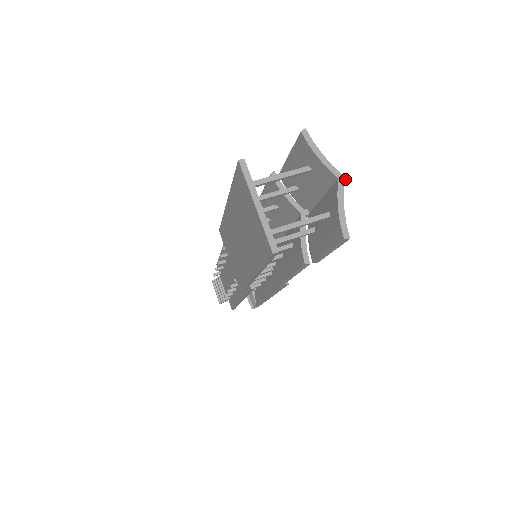
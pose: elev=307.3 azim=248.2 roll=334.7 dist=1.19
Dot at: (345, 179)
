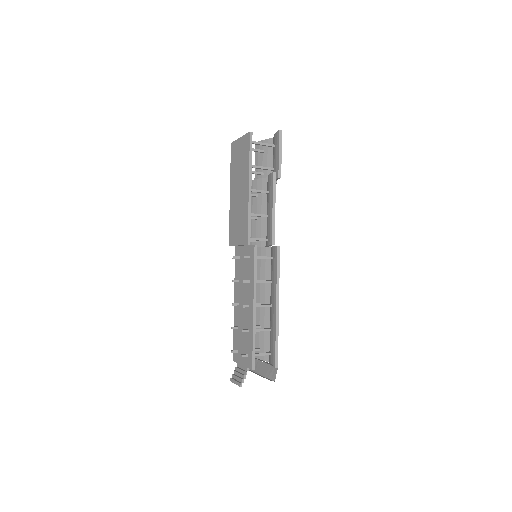
Dot at: occluded
